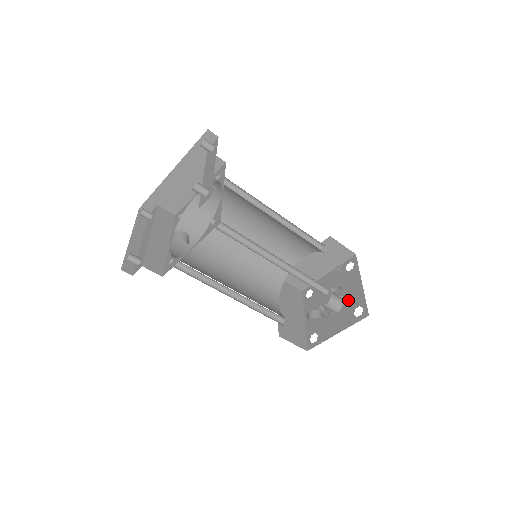
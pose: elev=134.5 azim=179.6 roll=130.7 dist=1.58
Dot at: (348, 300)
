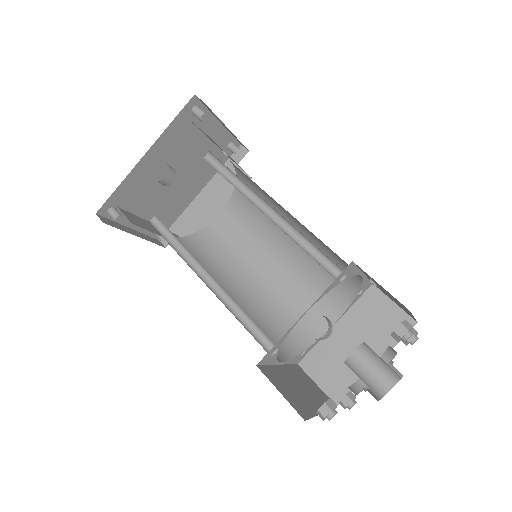
Dot at: occluded
